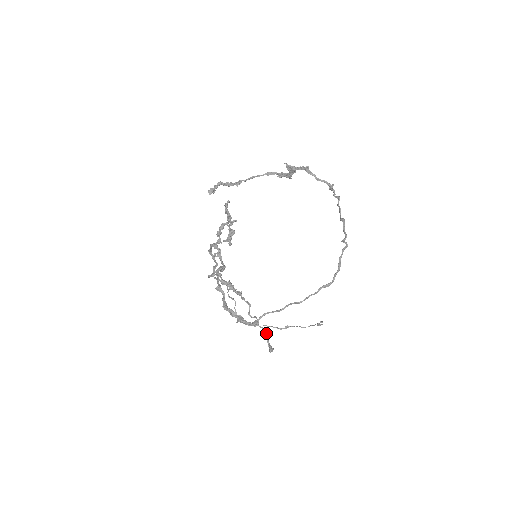
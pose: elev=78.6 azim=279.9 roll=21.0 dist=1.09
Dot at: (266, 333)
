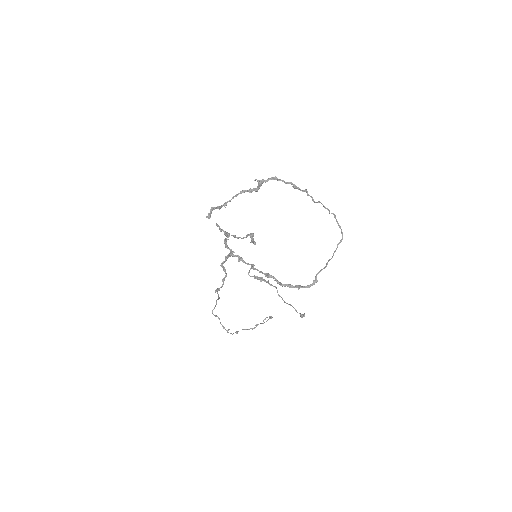
Dot at: (292, 306)
